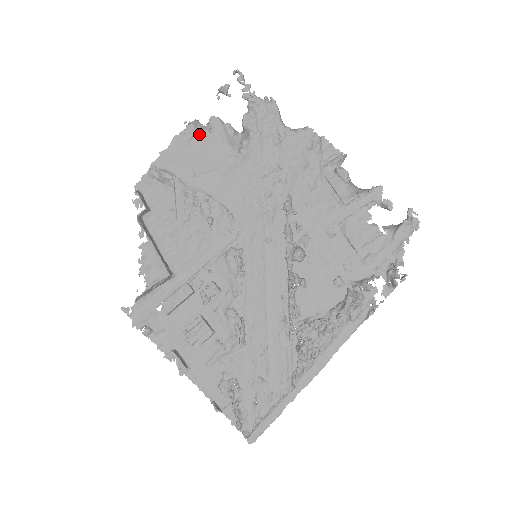
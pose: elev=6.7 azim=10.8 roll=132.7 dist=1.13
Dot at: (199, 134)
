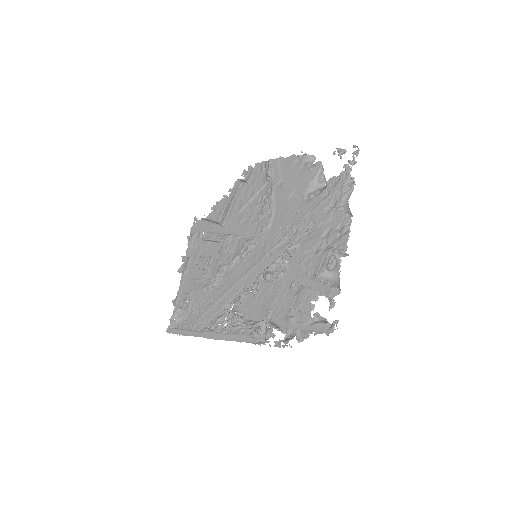
Dot at: (305, 165)
